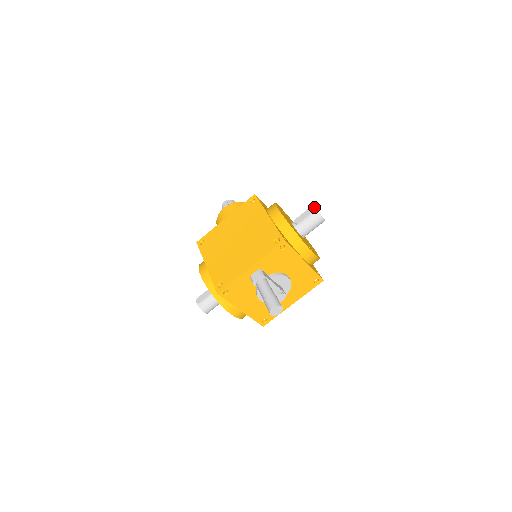
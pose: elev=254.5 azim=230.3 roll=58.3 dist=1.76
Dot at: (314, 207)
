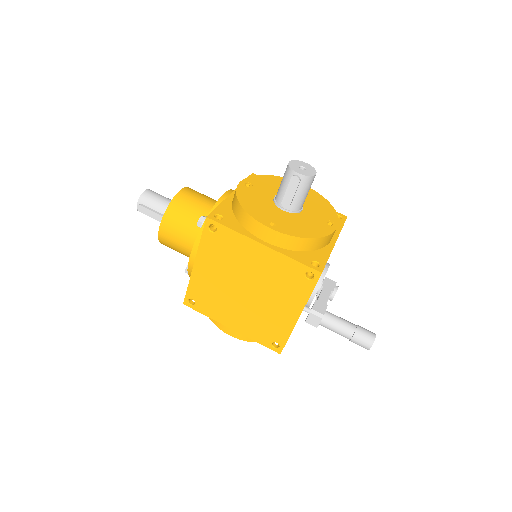
Dot at: (296, 173)
